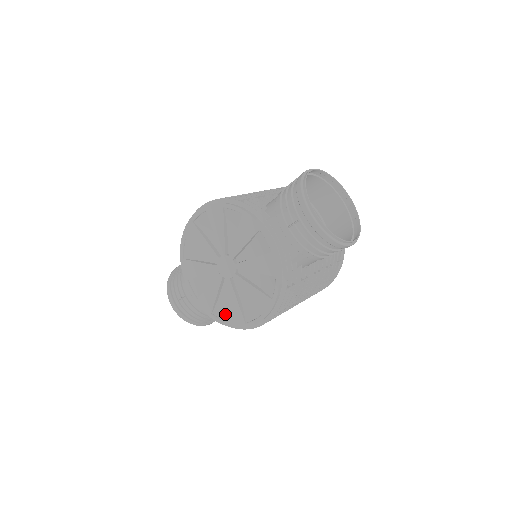
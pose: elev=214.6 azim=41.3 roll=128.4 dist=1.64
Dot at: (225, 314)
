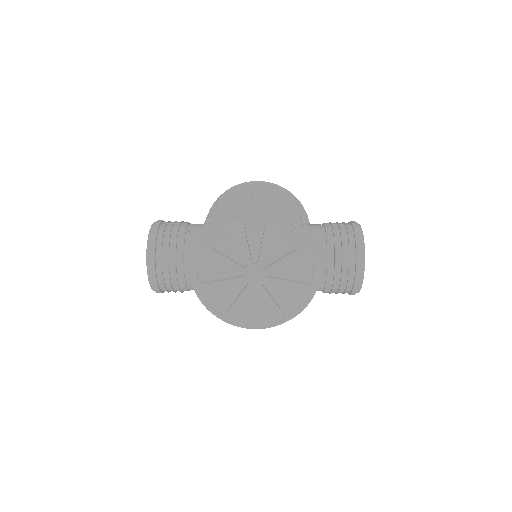
Dot at: (223, 308)
